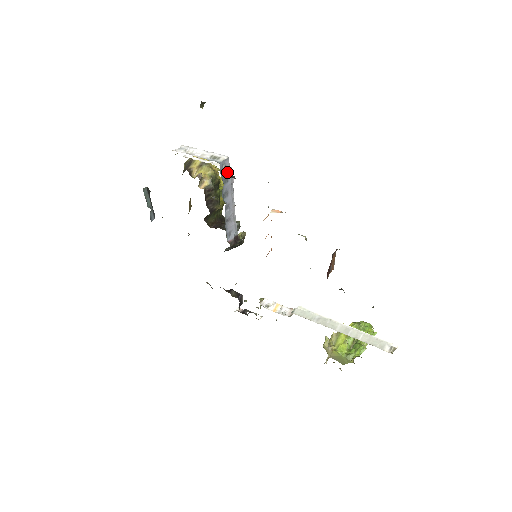
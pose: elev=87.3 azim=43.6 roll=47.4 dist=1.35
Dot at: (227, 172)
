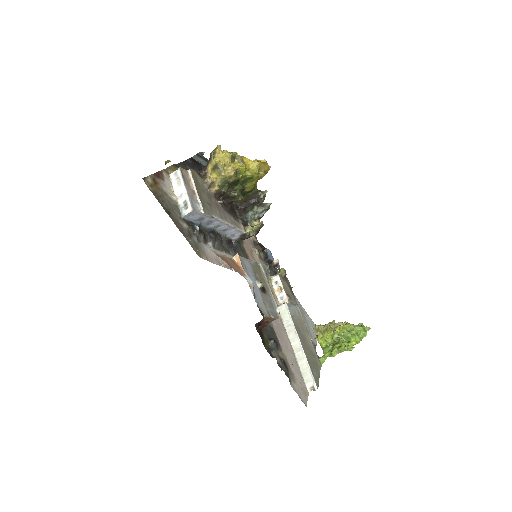
Dot at: (198, 216)
